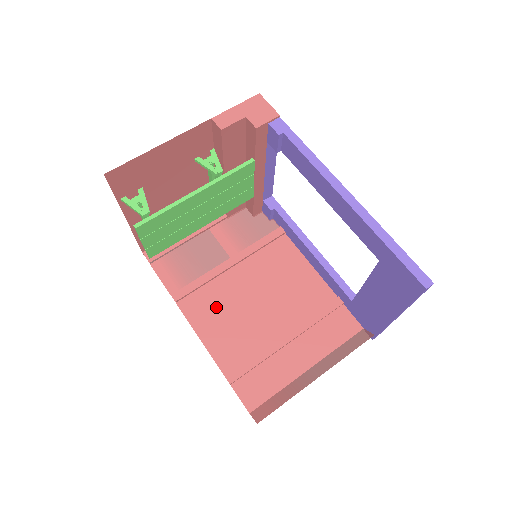
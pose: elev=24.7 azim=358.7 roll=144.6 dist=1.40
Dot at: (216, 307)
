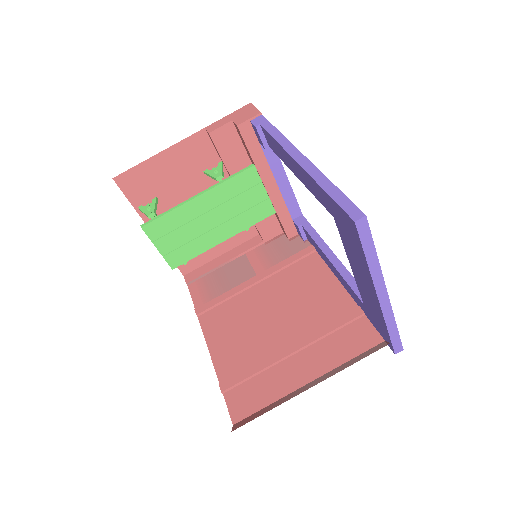
Dot at: (231, 320)
